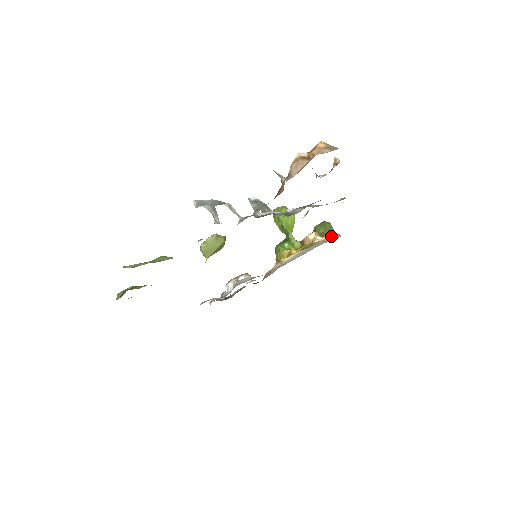
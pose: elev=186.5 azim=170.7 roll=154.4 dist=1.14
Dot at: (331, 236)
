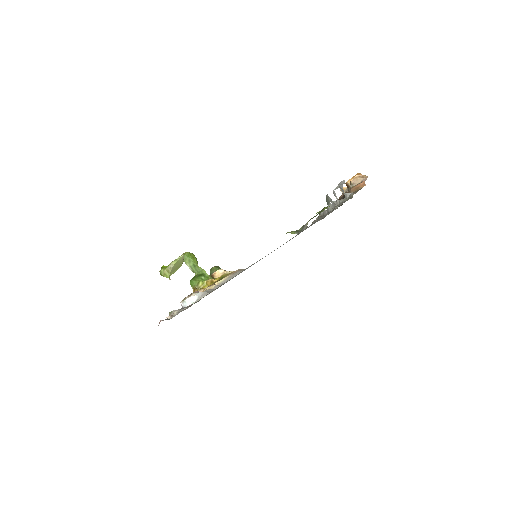
Dot at: (239, 269)
